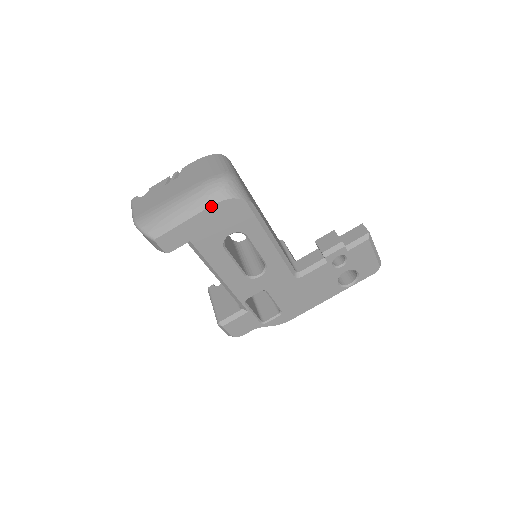
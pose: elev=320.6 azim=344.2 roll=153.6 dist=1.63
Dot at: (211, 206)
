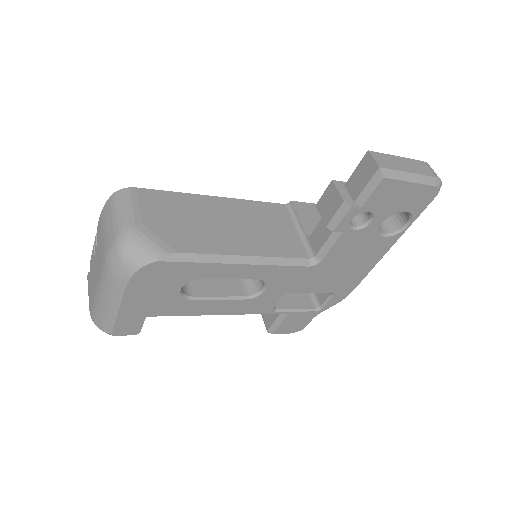
Dot at: (126, 288)
